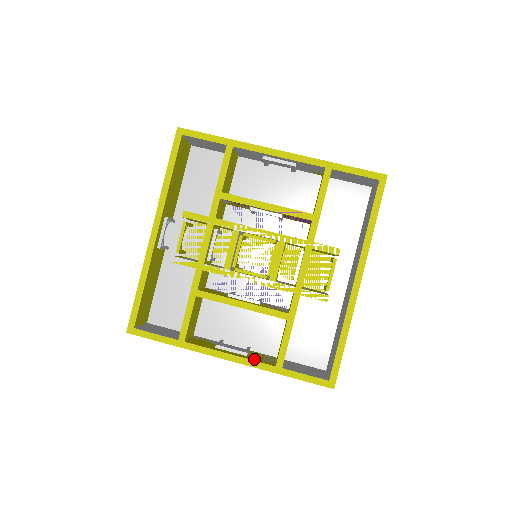
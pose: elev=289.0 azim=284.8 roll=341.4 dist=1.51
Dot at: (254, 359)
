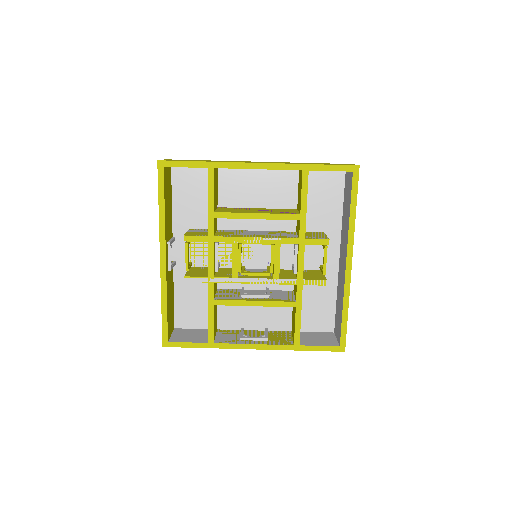
Dot at: (275, 343)
